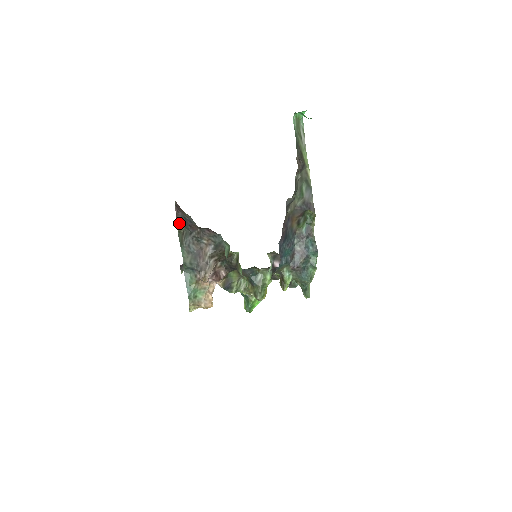
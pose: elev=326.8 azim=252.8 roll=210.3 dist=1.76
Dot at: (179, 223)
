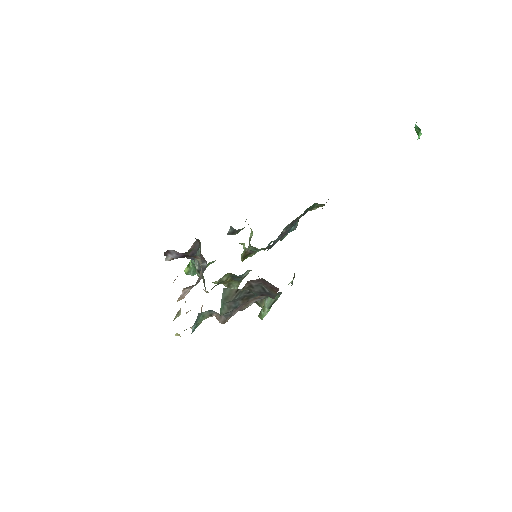
Dot at: (246, 288)
